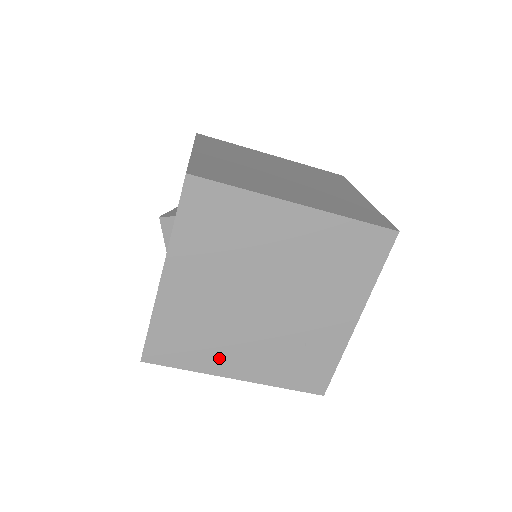
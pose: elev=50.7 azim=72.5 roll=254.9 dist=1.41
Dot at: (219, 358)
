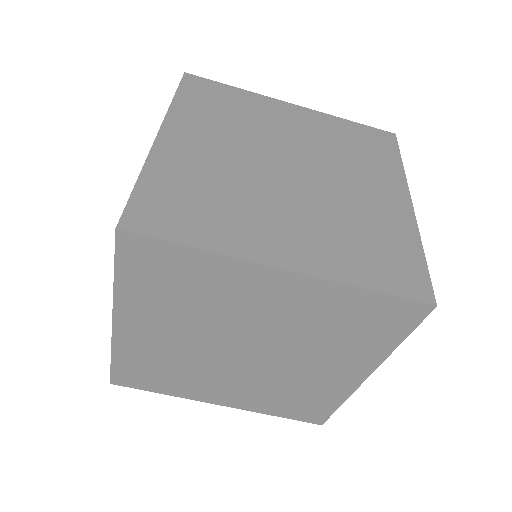
Dot at: (248, 234)
